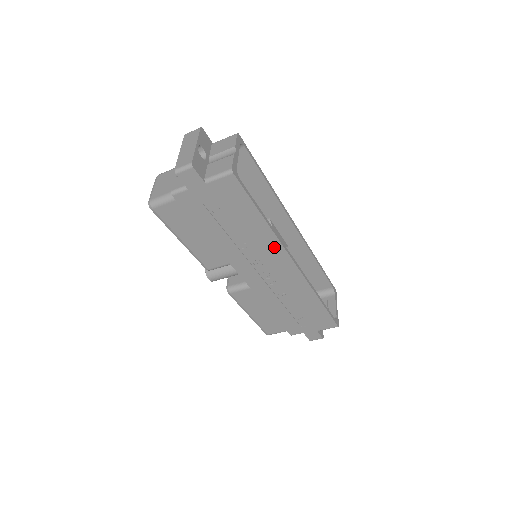
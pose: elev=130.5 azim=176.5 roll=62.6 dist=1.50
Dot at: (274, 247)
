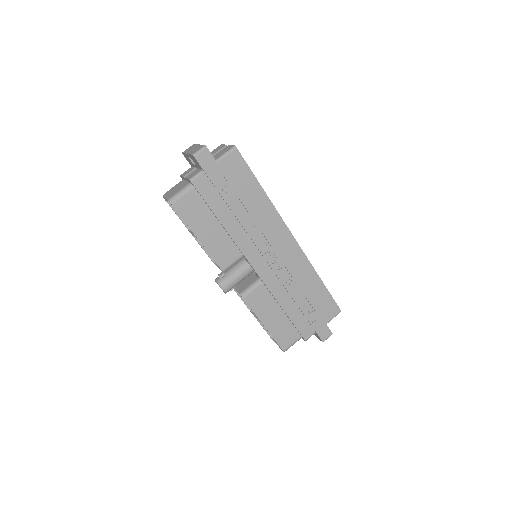
Dot at: (275, 221)
